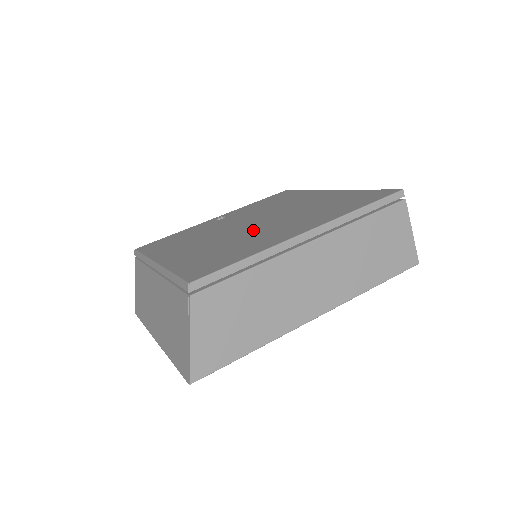
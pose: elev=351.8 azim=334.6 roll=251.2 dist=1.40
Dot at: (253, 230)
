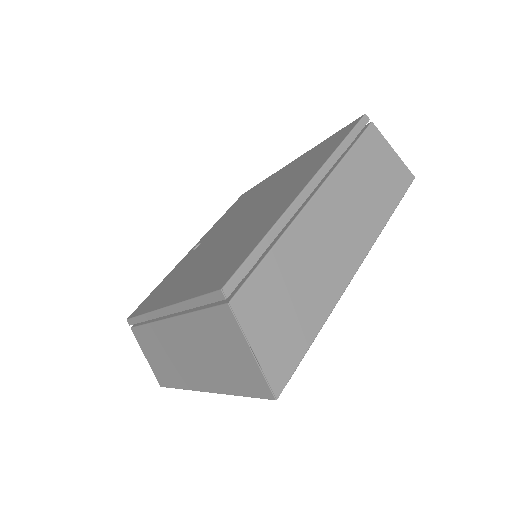
Dot at: (244, 226)
